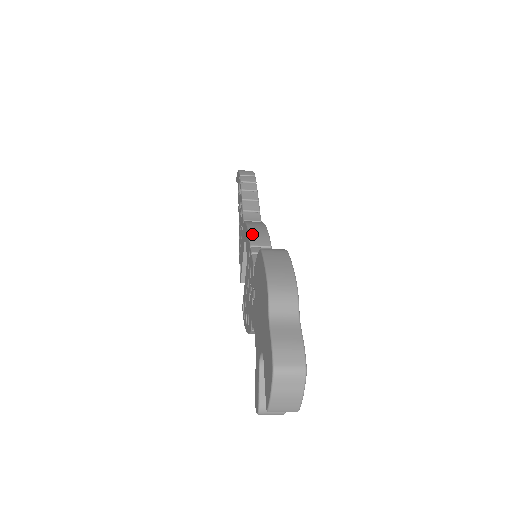
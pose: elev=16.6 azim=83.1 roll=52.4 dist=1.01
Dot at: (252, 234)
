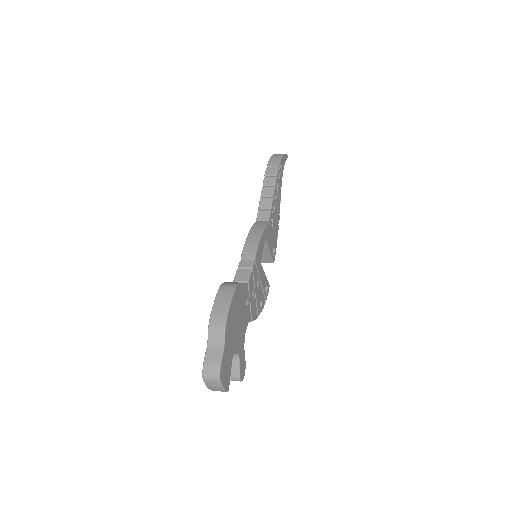
Dot at: (246, 246)
